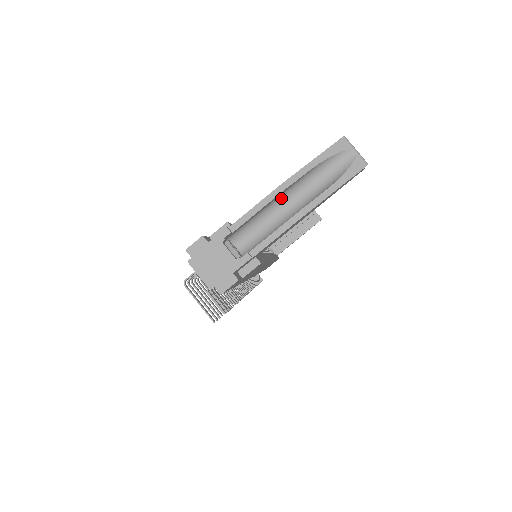
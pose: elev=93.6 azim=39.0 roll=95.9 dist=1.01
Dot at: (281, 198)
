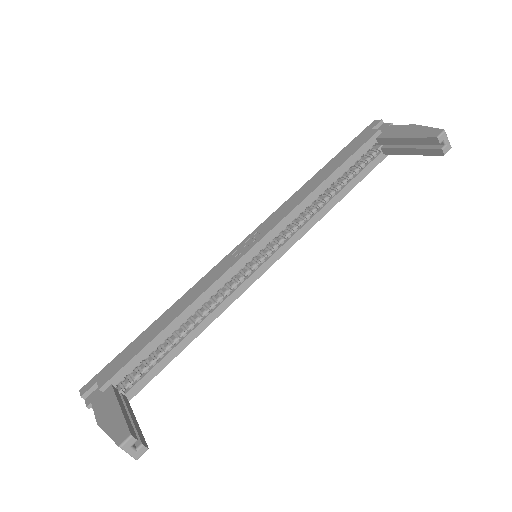
Dot at: occluded
